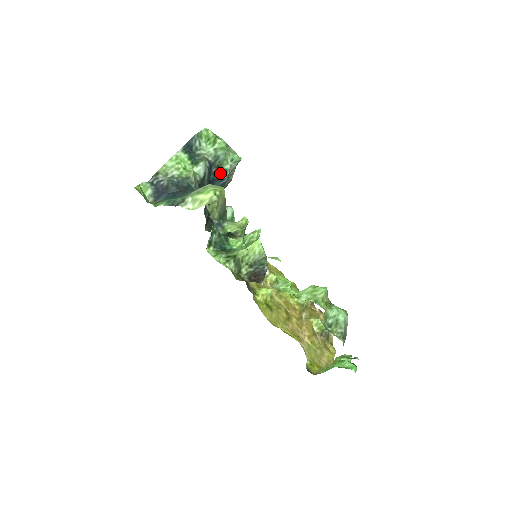
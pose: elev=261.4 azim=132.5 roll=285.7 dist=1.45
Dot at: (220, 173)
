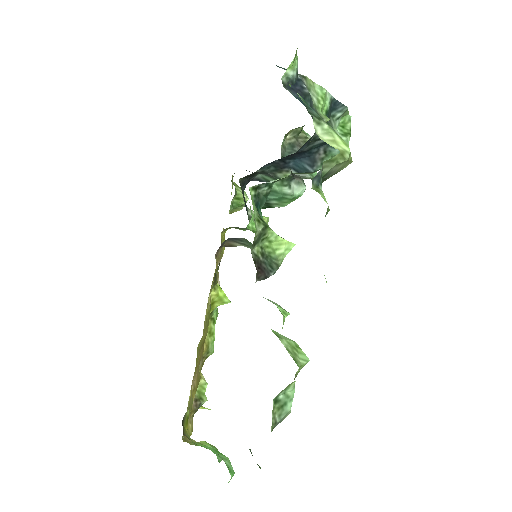
Dot at: (318, 159)
